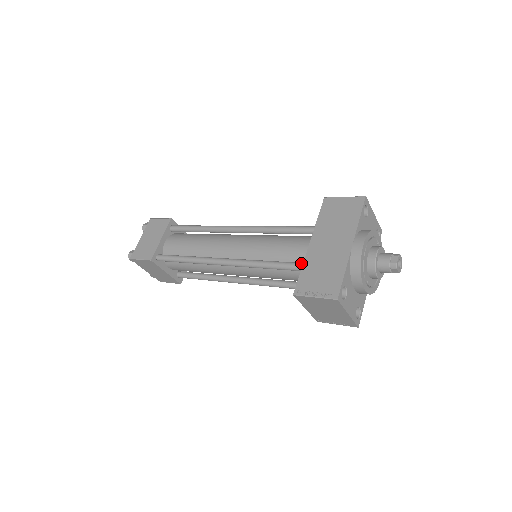
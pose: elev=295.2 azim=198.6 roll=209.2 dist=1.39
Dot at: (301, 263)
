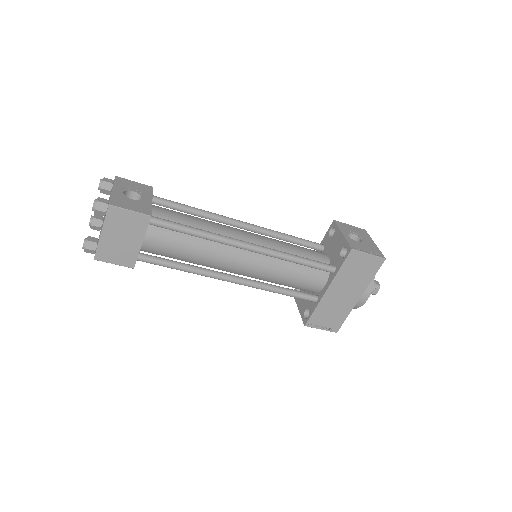
Dot at: (313, 299)
